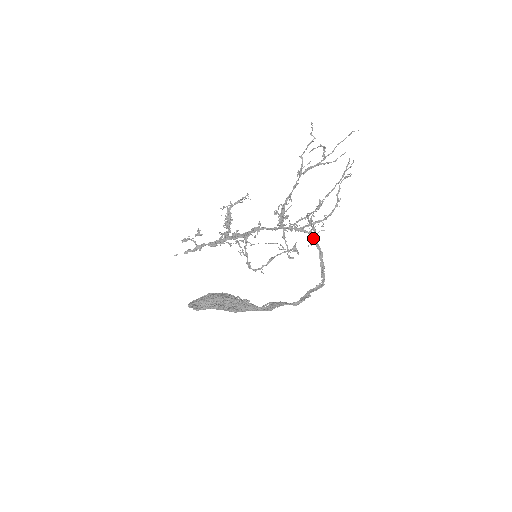
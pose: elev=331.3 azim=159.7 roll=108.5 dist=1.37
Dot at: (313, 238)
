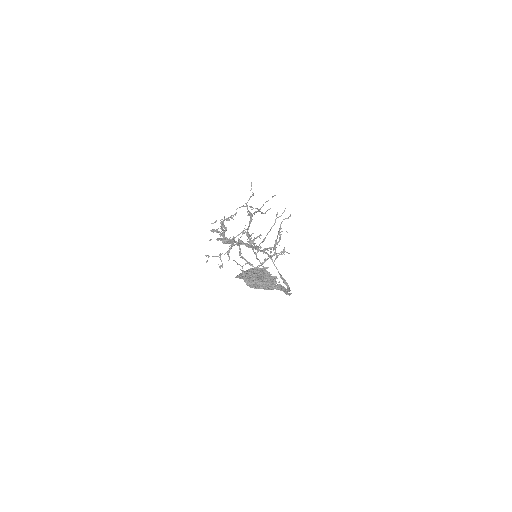
Dot at: (271, 259)
